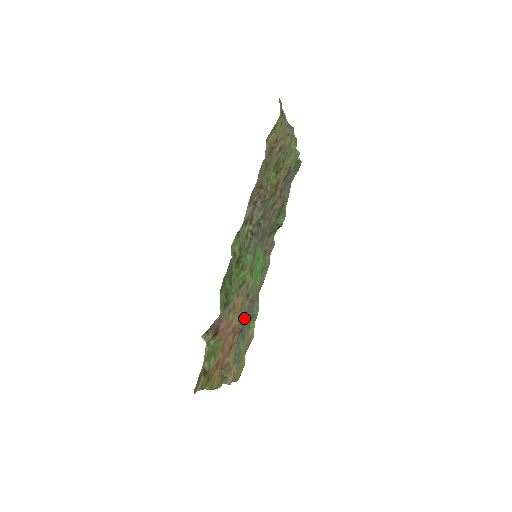
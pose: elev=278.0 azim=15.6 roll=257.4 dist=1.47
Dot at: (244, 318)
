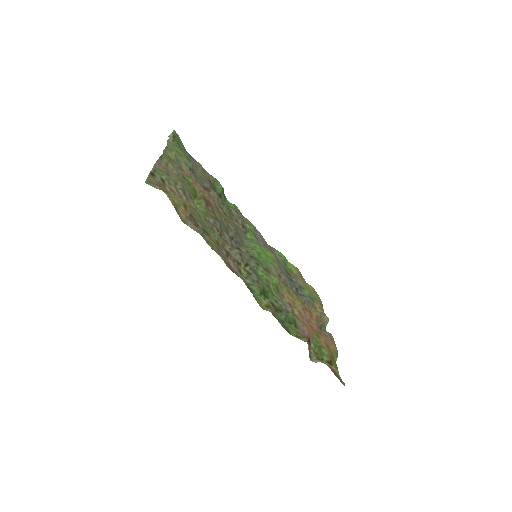
Dot at: (289, 282)
